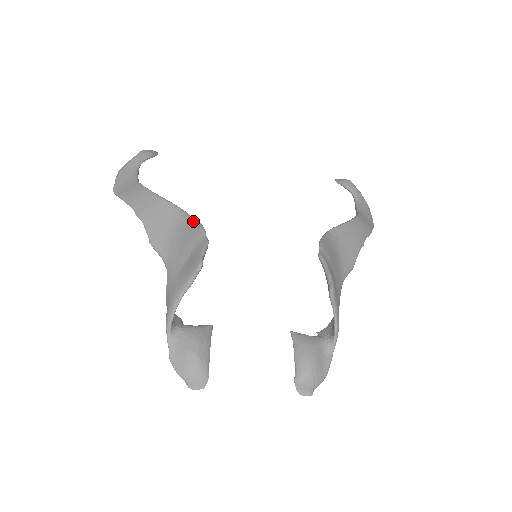
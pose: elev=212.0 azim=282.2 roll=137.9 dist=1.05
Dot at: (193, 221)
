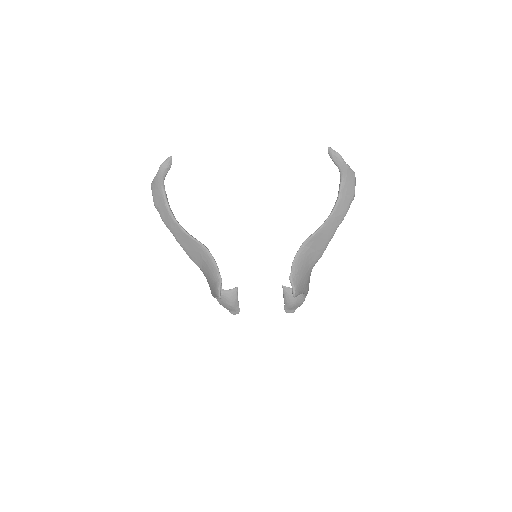
Dot at: (211, 259)
